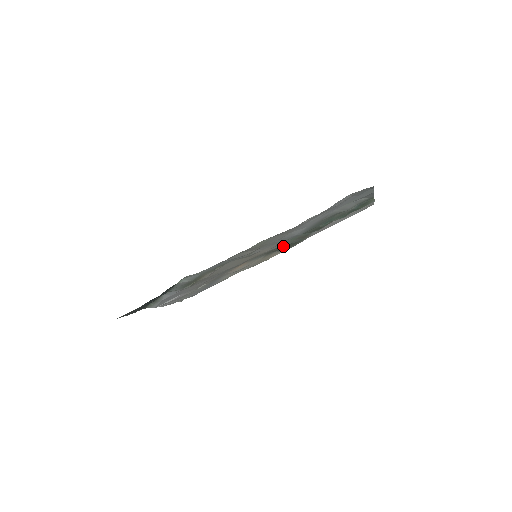
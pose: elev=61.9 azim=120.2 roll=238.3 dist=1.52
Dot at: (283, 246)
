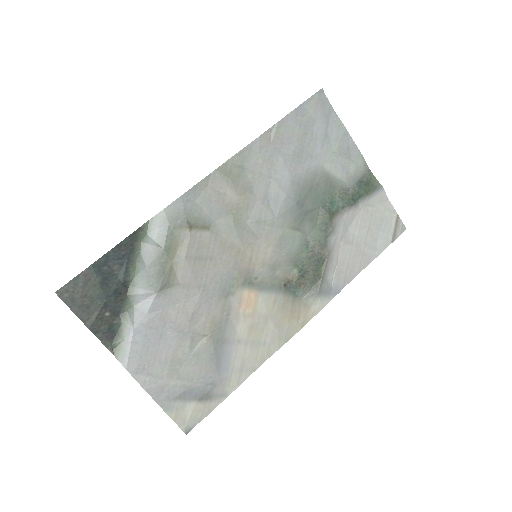
Dot at: (300, 268)
